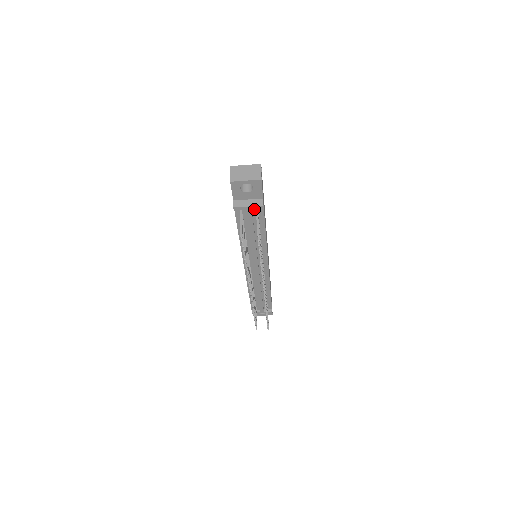
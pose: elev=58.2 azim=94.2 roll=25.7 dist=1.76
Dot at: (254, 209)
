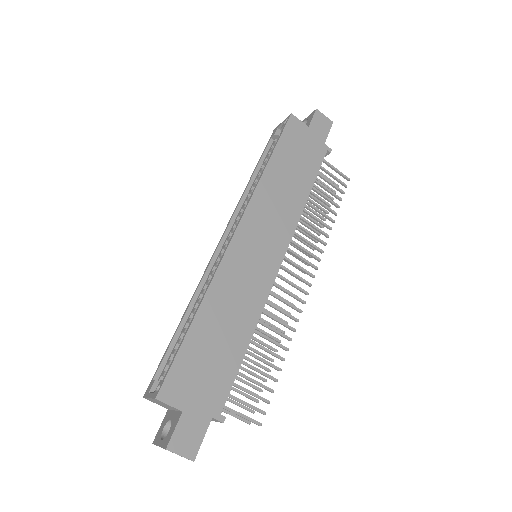
Dot at: occluded
